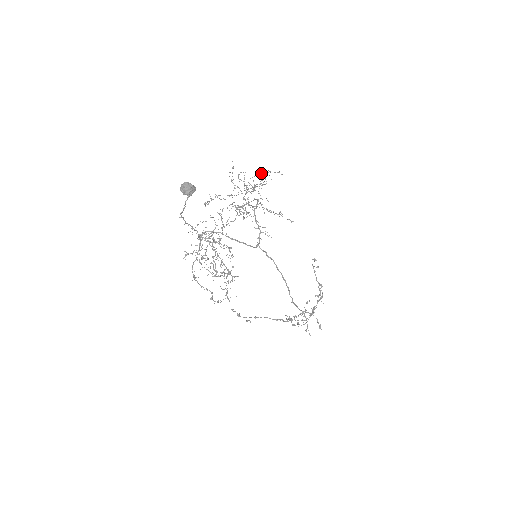
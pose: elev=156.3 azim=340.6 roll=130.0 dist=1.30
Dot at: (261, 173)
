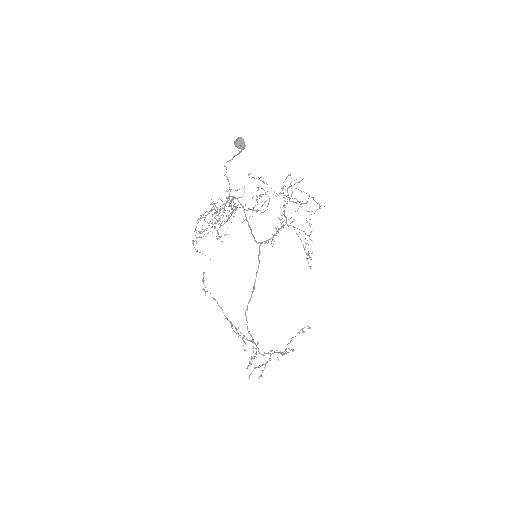
Dot at: occluded
